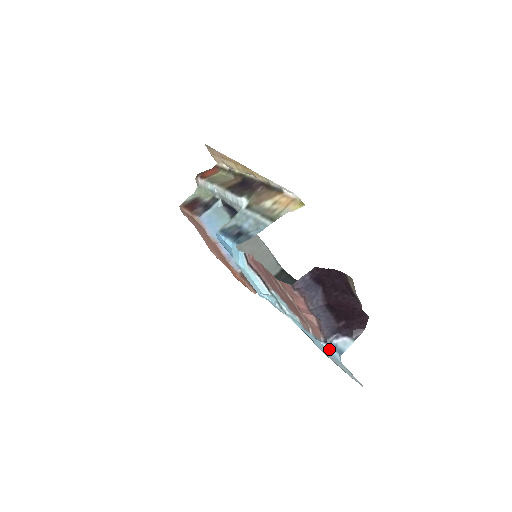
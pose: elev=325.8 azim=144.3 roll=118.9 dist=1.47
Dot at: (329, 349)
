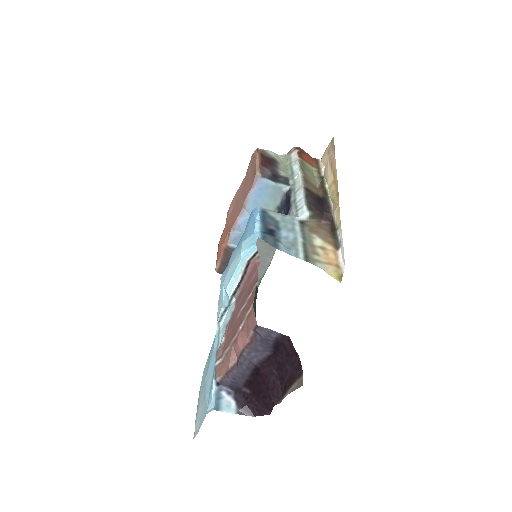
Dot at: (213, 393)
